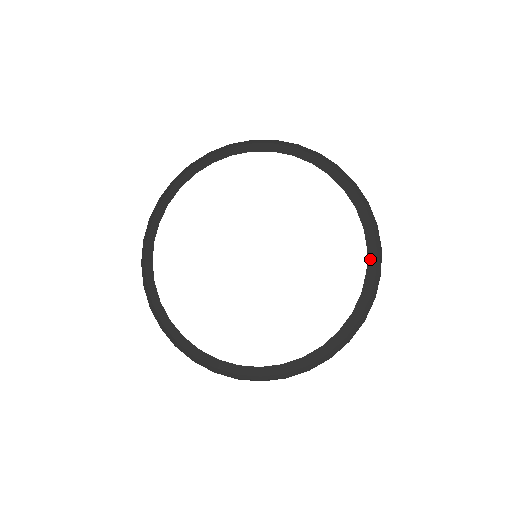
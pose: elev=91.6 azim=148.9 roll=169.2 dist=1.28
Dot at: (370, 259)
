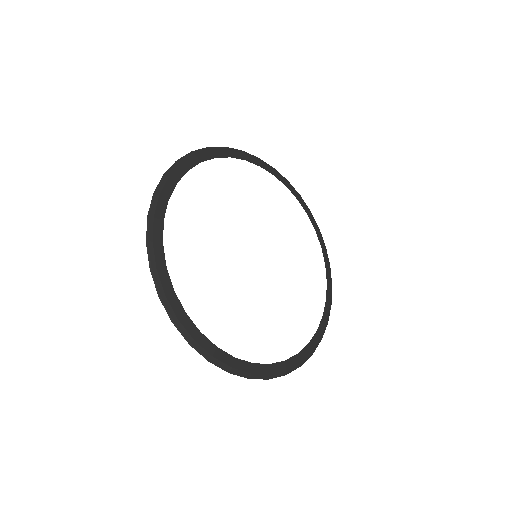
Dot at: (324, 255)
